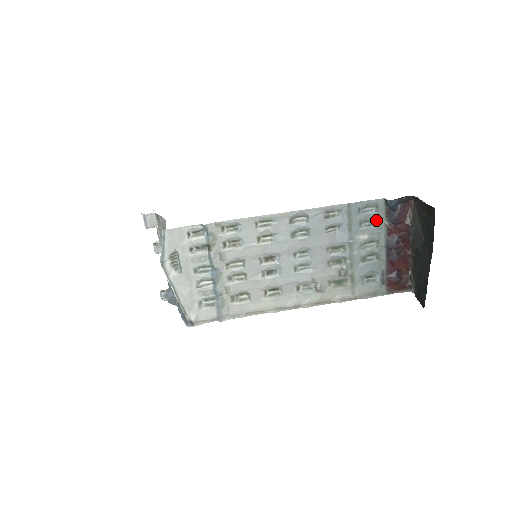
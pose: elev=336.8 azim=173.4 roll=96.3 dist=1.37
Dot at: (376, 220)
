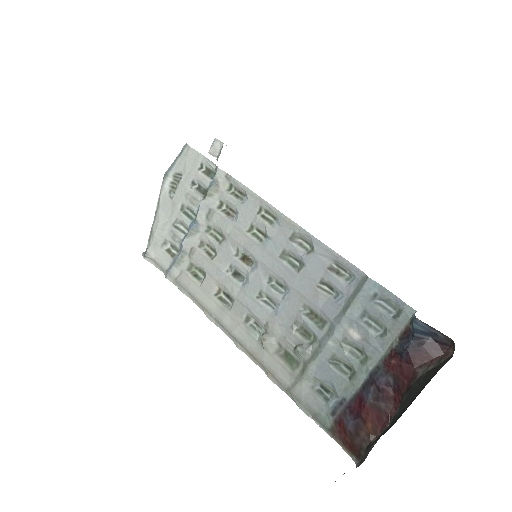
Dot at: (385, 329)
